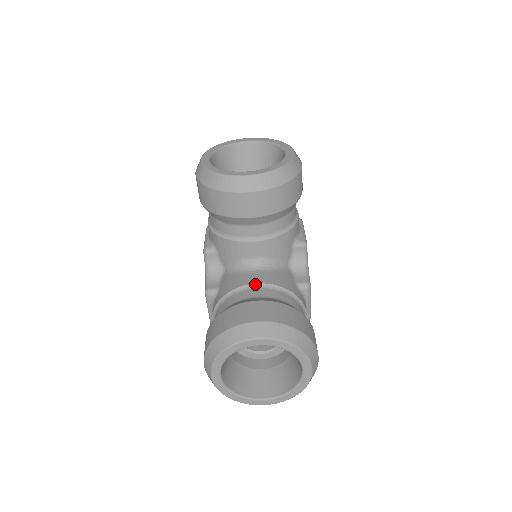
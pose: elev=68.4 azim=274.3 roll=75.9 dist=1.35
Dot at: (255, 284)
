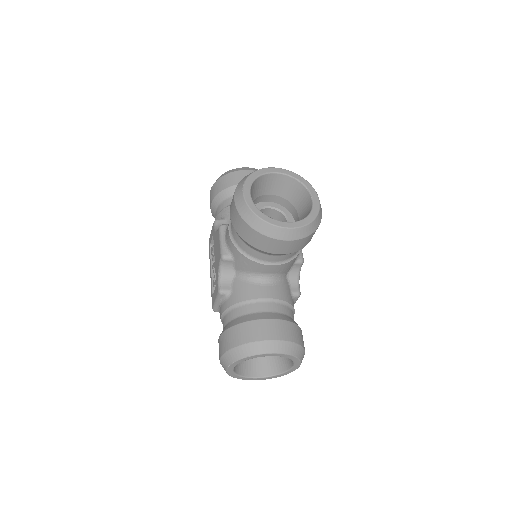
Dot at: (266, 298)
